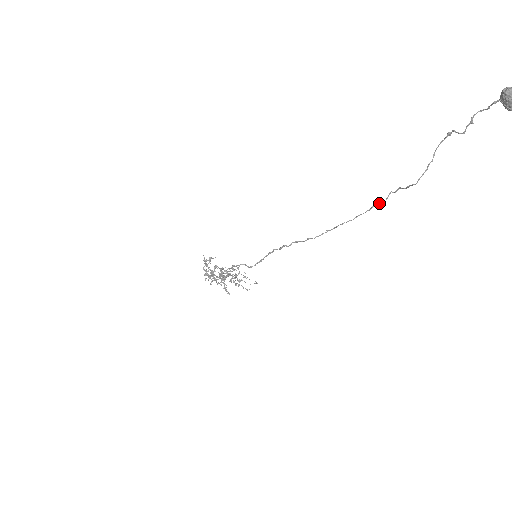
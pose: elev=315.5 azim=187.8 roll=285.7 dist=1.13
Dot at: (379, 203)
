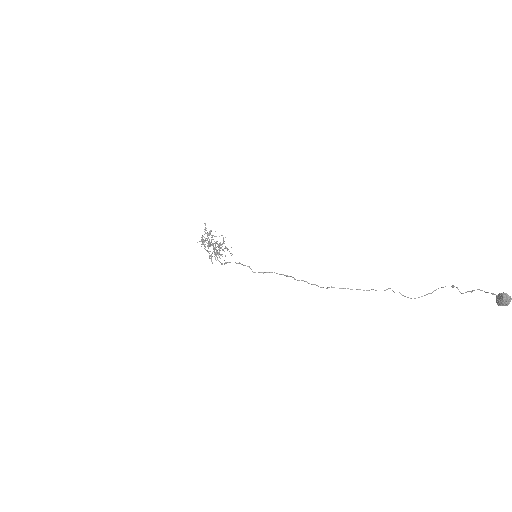
Dot at: occluded
